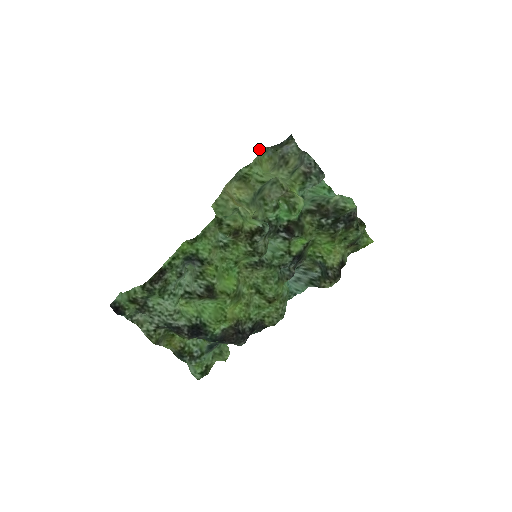
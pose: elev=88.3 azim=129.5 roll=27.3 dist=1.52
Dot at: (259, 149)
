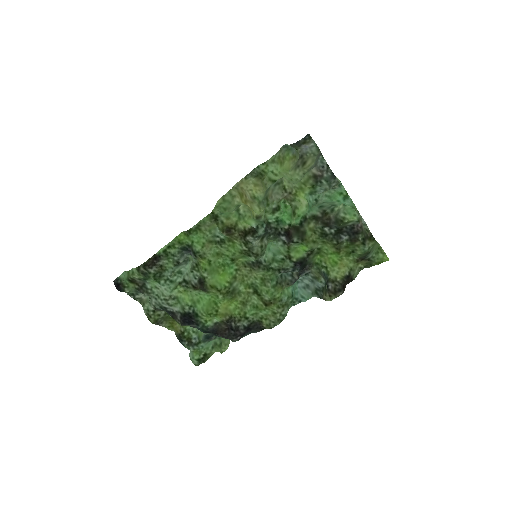
Dot at: (282, 146)
